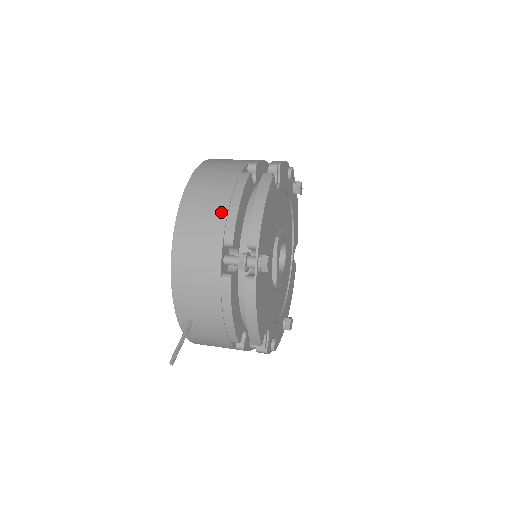
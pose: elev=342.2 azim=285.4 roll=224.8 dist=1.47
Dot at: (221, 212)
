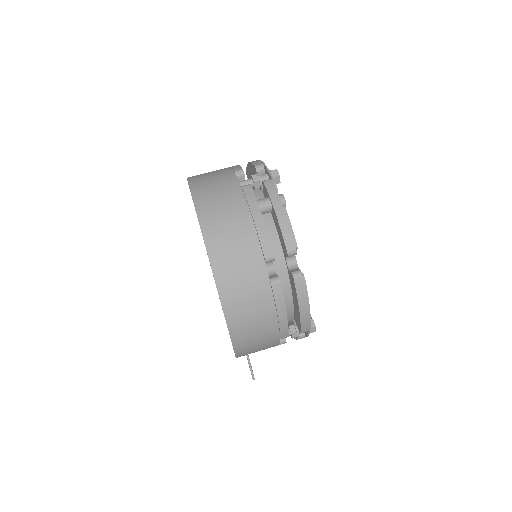
Dot at: (273, 329)
